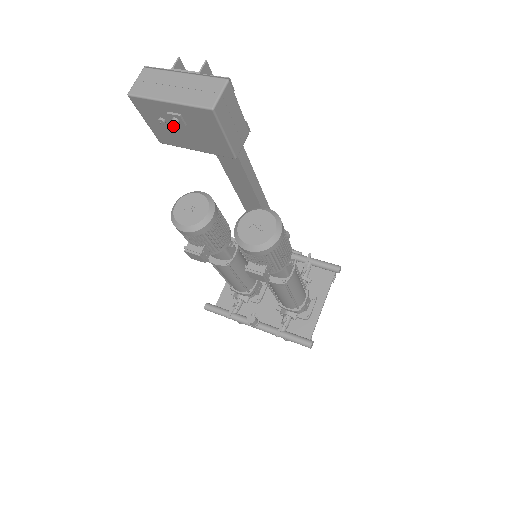
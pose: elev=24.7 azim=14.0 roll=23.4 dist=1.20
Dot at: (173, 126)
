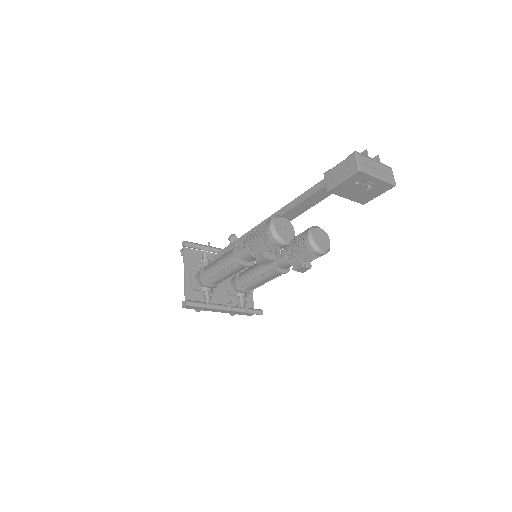
Dot at: occluded
